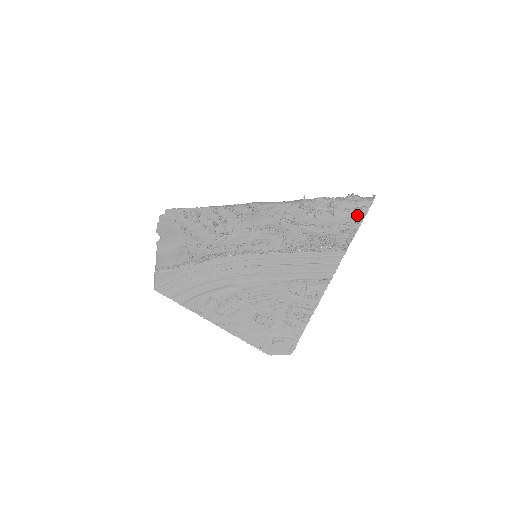
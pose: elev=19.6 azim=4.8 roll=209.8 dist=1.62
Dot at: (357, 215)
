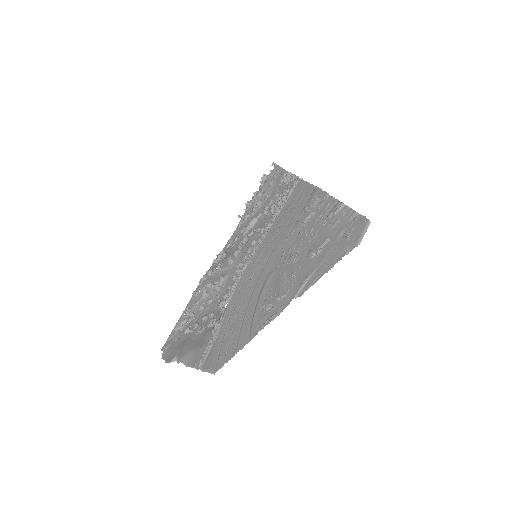
Dot at: (279, 176)
